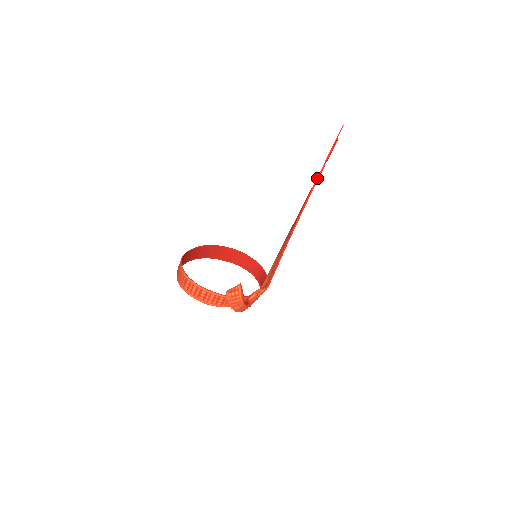
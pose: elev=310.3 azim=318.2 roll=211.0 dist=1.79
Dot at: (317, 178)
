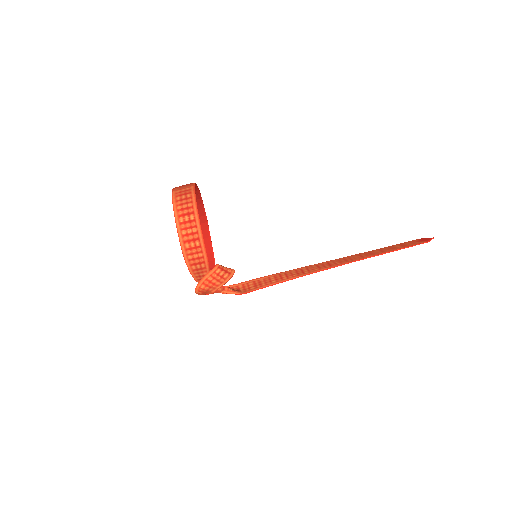
Dot at: (383, 253)
